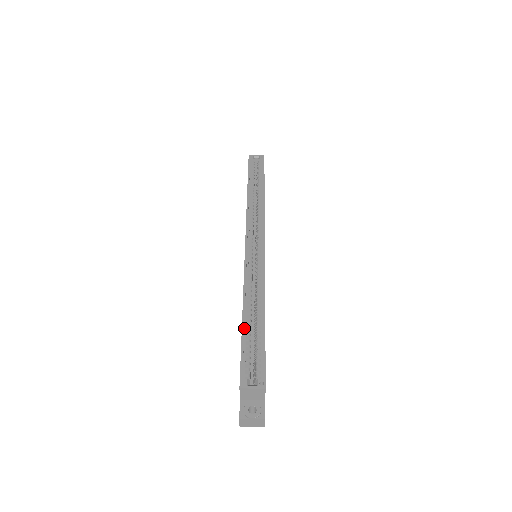
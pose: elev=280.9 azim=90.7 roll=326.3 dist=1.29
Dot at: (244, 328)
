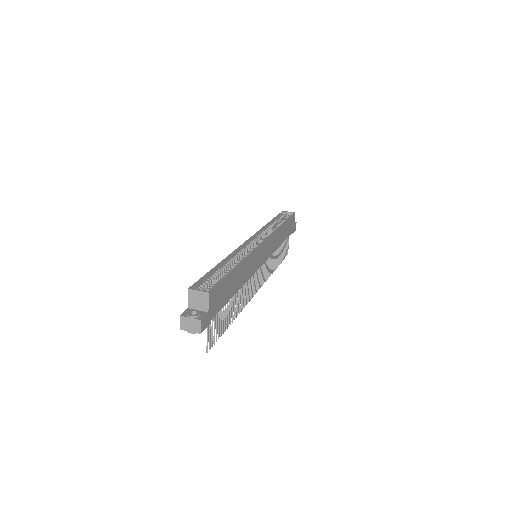
Dot at: (215, 270)
